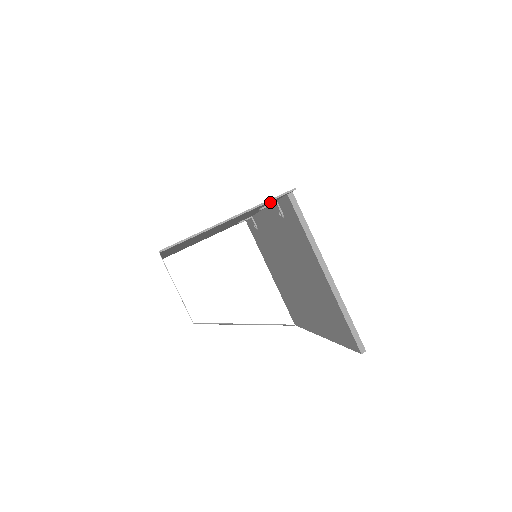
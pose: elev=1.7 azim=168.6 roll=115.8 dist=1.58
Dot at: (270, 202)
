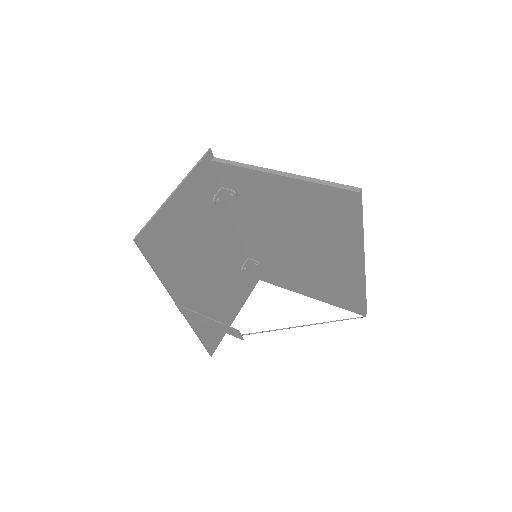
Dot at: (207, 178)
